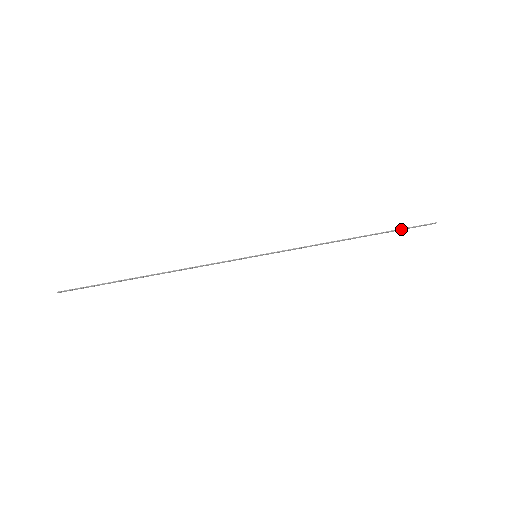
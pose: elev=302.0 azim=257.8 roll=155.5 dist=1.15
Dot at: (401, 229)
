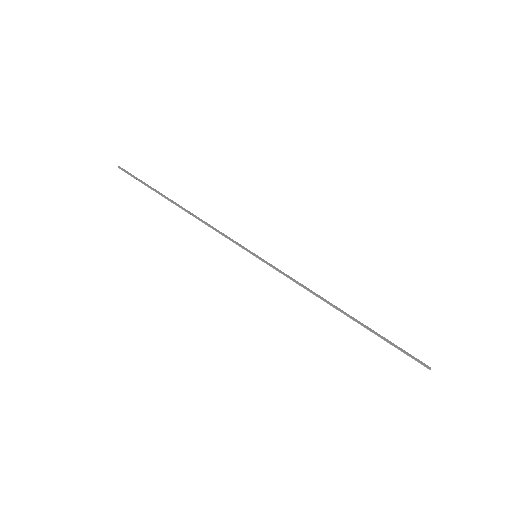
Dot at: (392, 344)
